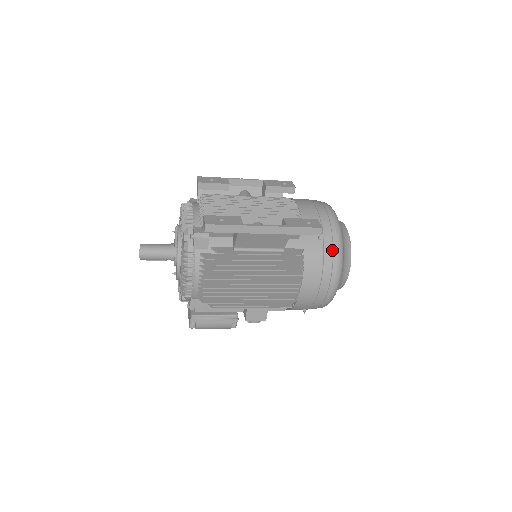
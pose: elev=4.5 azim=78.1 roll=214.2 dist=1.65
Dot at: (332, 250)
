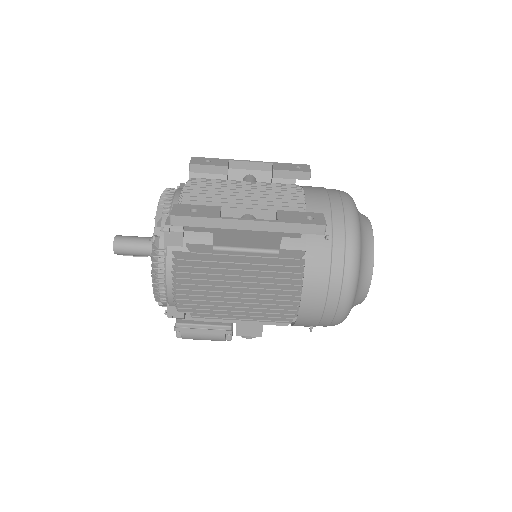
Dot at: (343, 254)
